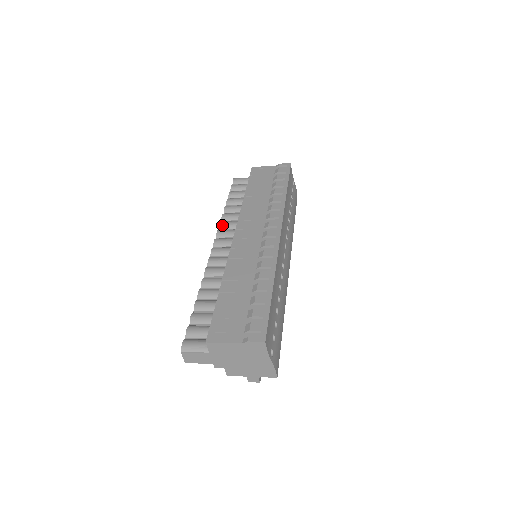
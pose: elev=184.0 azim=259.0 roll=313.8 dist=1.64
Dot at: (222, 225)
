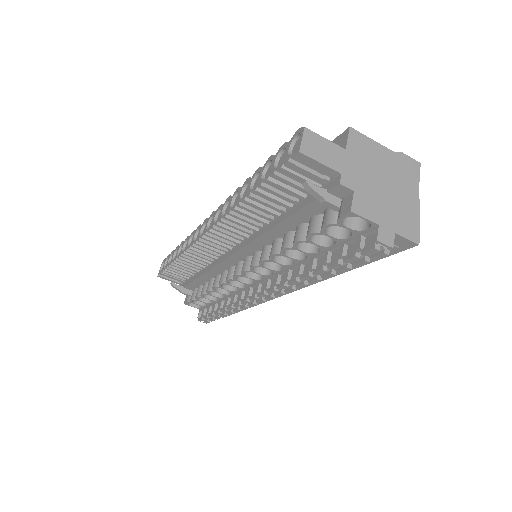
Dot at: occluded
